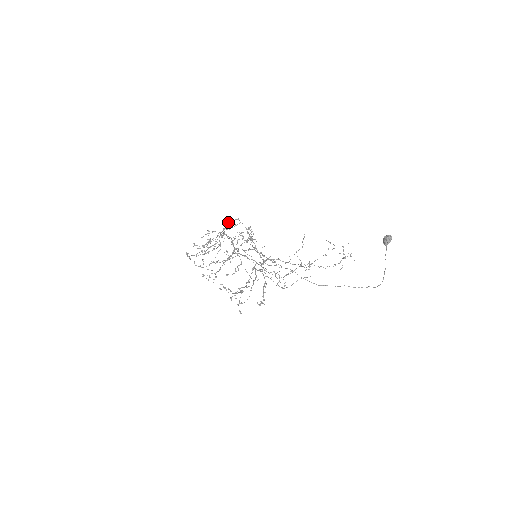
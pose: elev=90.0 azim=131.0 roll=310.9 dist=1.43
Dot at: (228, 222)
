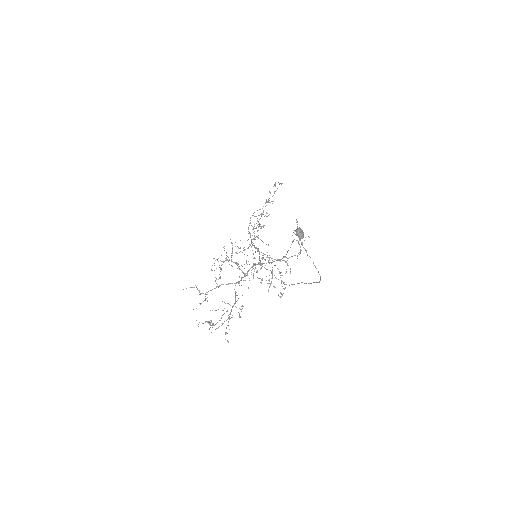
Dot at: (269, 191)
